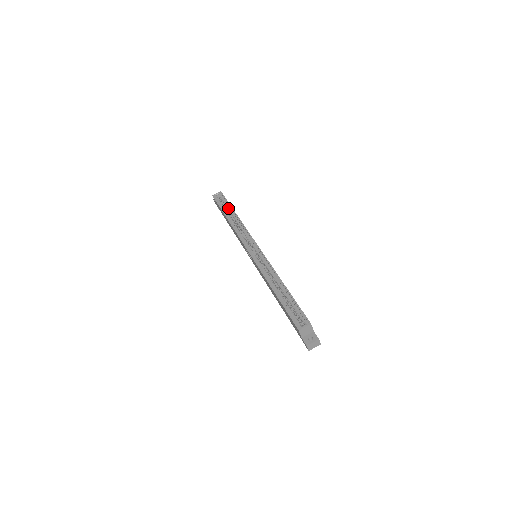
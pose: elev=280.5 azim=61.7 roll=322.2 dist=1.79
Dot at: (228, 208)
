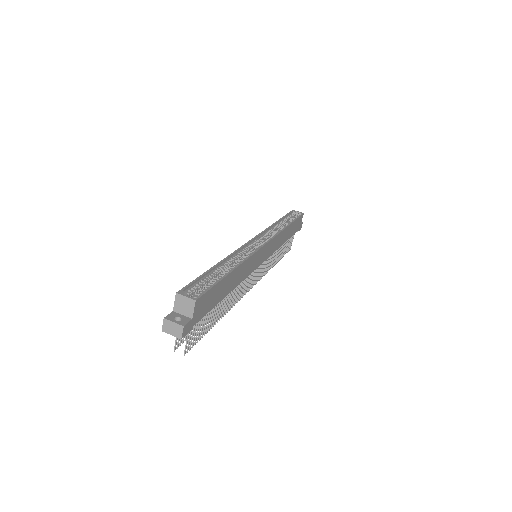
Dot at: (290, 221)
